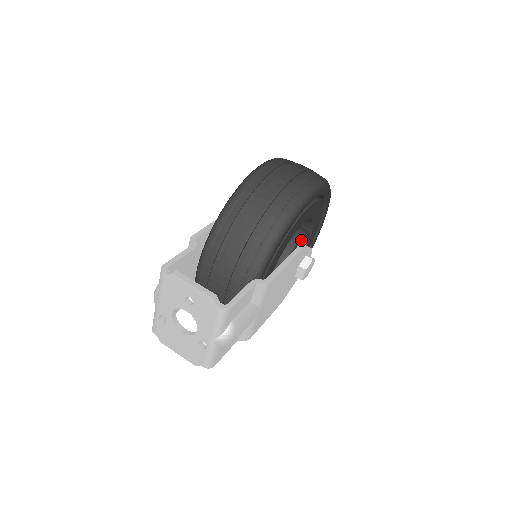
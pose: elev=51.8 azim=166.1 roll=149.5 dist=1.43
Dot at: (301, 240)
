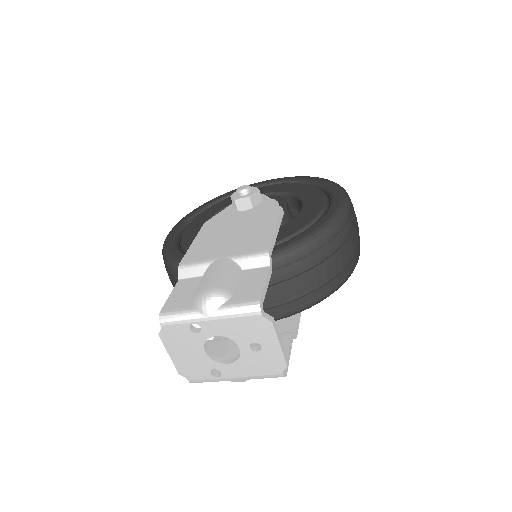
Dot at: occluded
